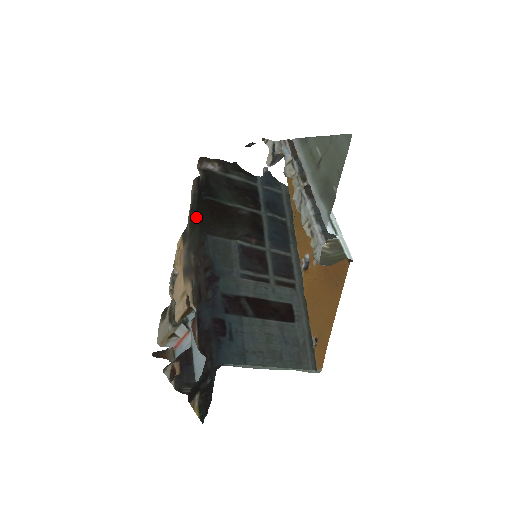
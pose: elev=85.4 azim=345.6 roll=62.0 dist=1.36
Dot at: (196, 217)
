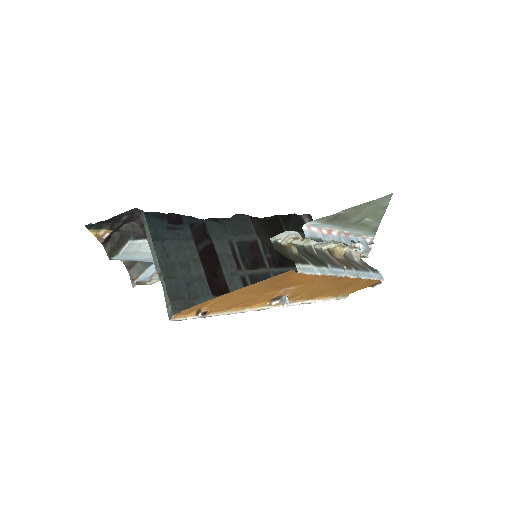
Dot at: occluded
